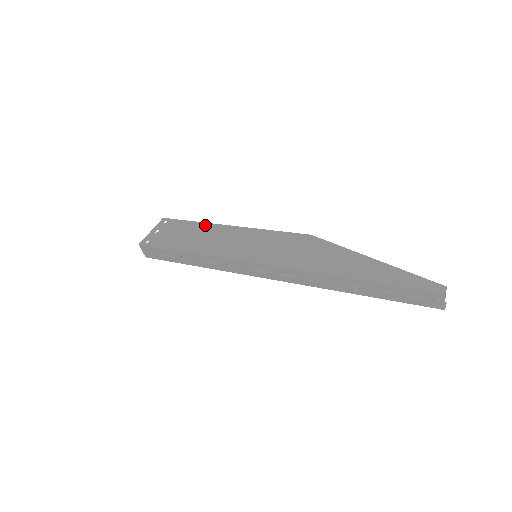
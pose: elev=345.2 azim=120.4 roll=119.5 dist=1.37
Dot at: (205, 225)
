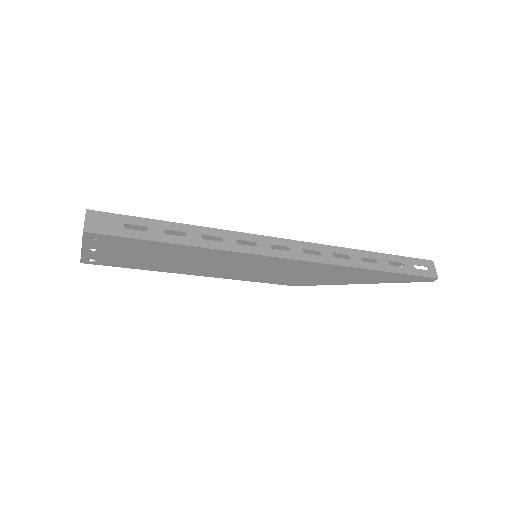
Dot at: occluded
